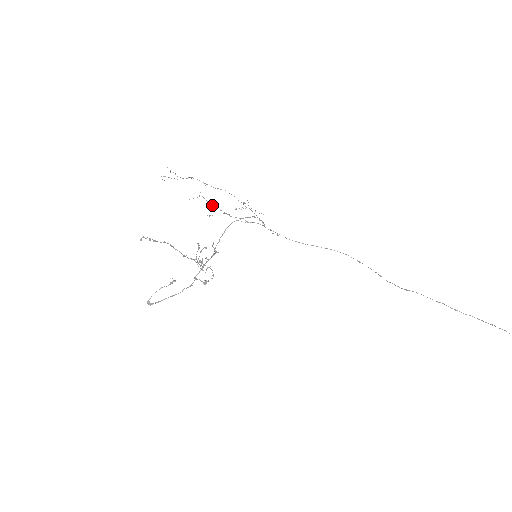
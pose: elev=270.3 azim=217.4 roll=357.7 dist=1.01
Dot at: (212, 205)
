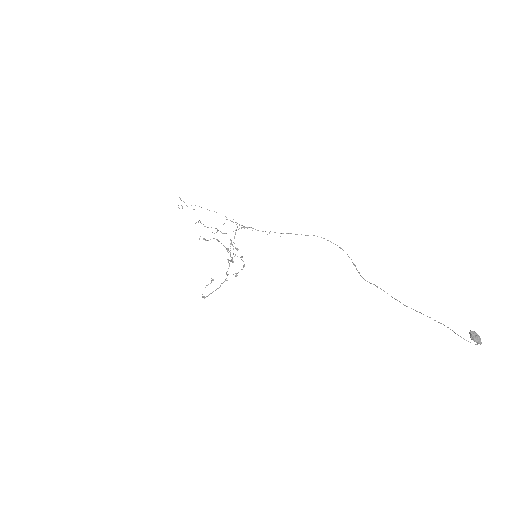
Dot at: (208, 227)
